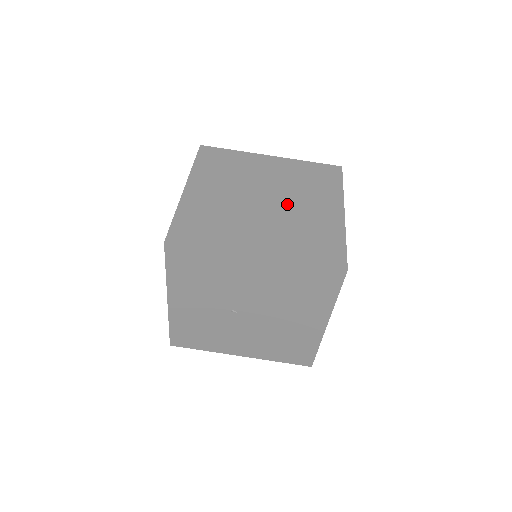
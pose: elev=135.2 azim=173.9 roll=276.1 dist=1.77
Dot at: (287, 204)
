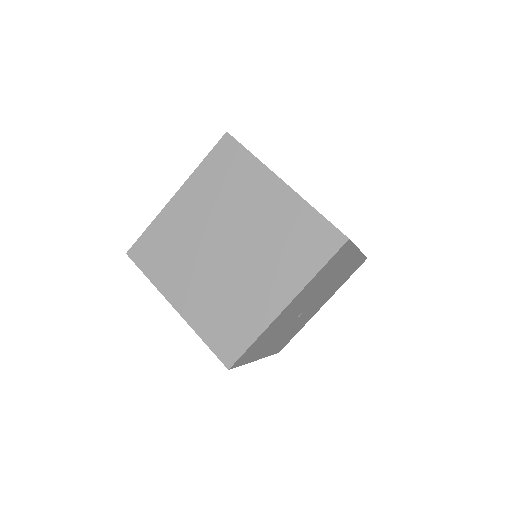
Dot at: (245, 230)
